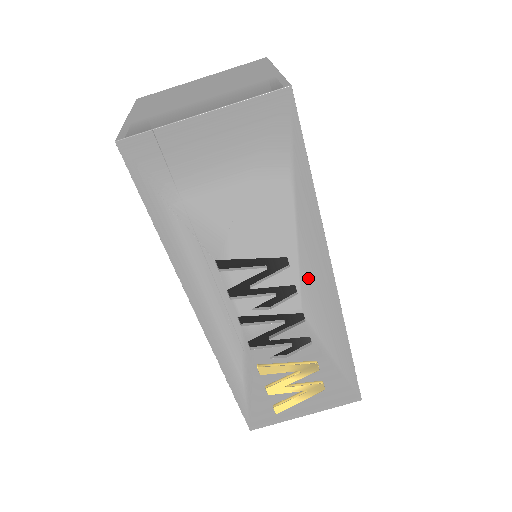
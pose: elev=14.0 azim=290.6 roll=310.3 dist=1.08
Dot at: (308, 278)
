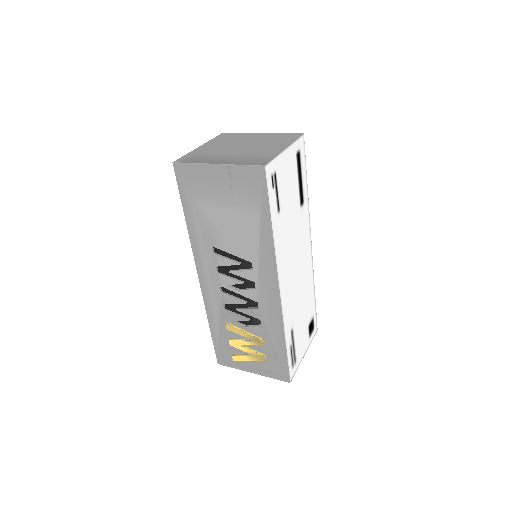
Dot at: (263, 281)
